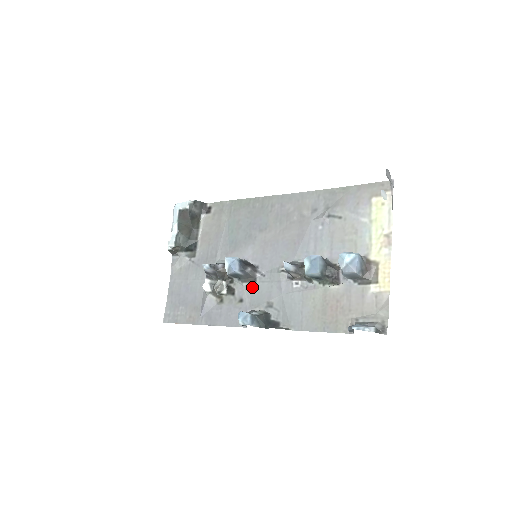
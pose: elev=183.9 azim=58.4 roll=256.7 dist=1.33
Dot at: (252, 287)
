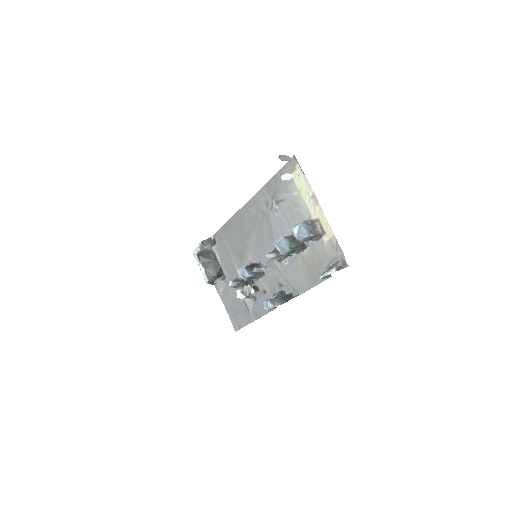
Dot at: (265, 279)
